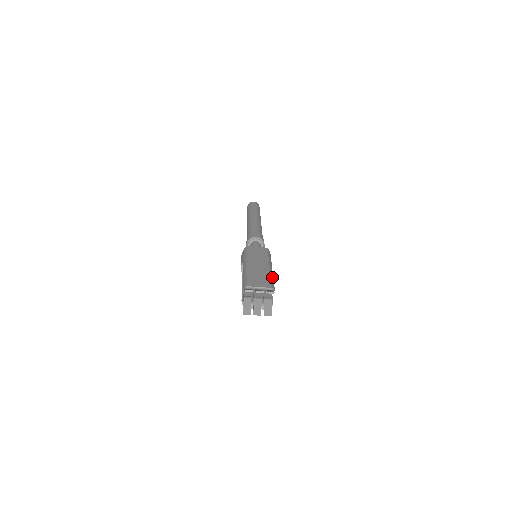
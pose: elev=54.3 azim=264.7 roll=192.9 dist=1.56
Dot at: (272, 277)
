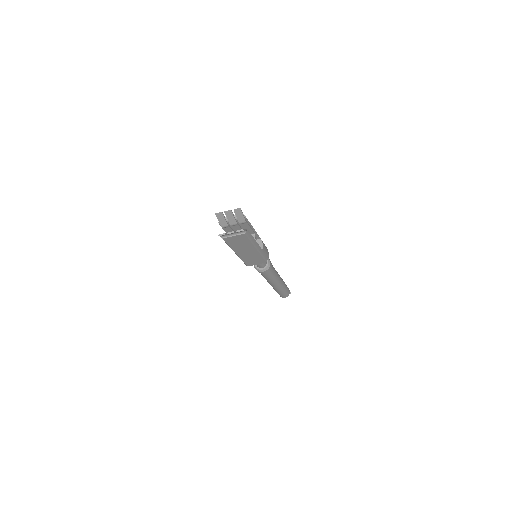
Dot at: (251, 225)
